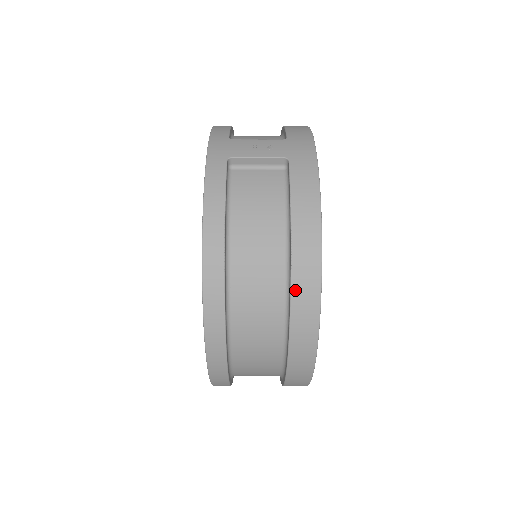
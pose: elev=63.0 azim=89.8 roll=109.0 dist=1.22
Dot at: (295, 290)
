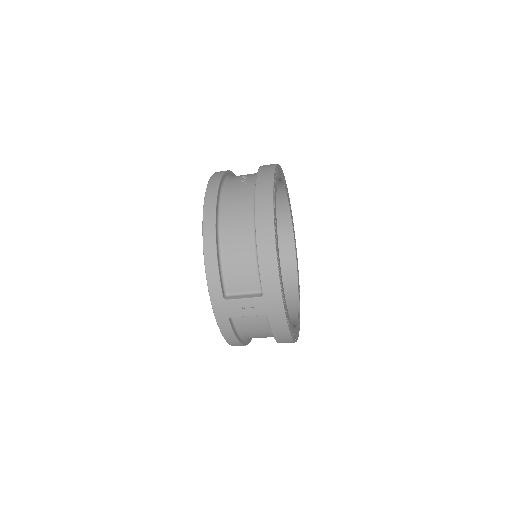
Dot at: occluded
